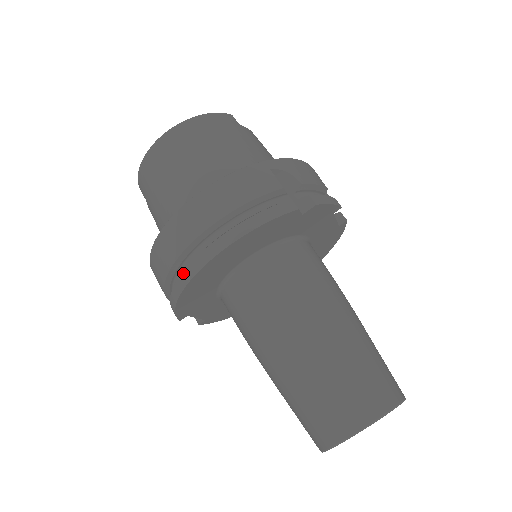
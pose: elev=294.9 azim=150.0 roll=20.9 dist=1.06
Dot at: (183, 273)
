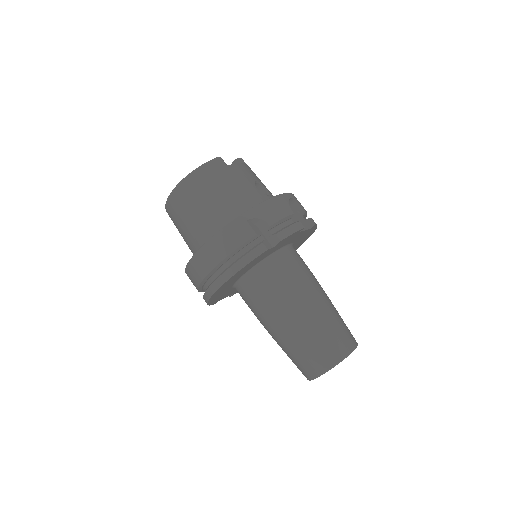
Dot at: (206, 292)
